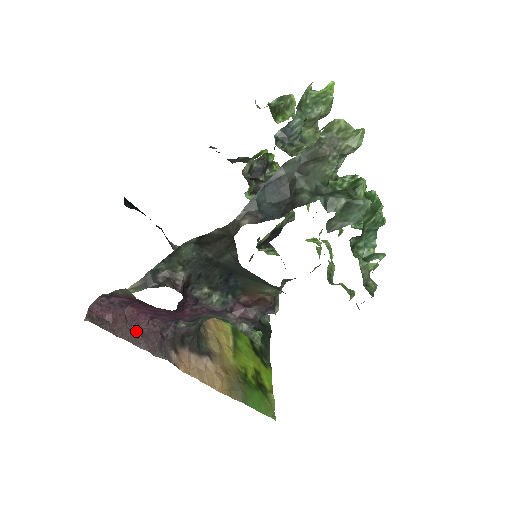
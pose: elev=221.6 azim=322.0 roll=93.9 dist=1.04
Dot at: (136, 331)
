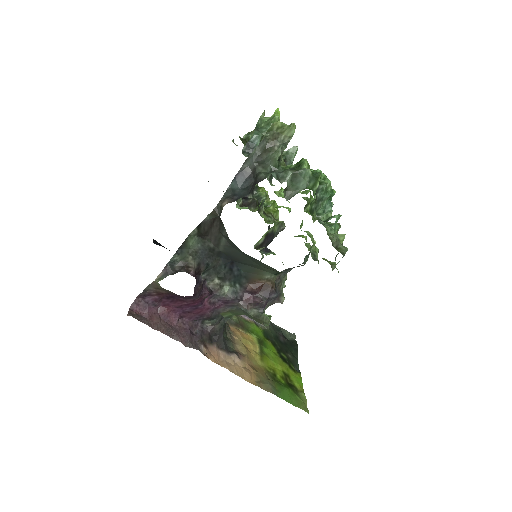
Dot at: (169, 327)
